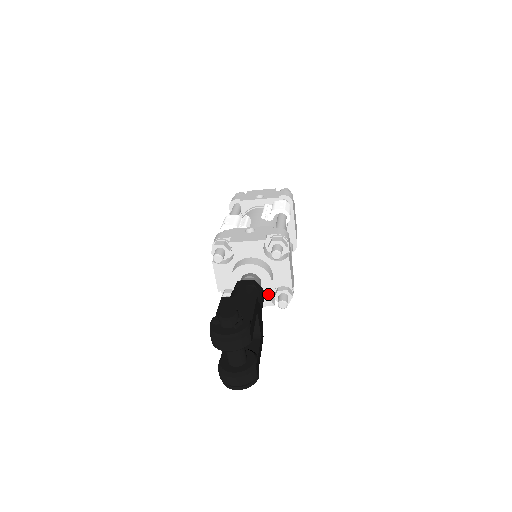
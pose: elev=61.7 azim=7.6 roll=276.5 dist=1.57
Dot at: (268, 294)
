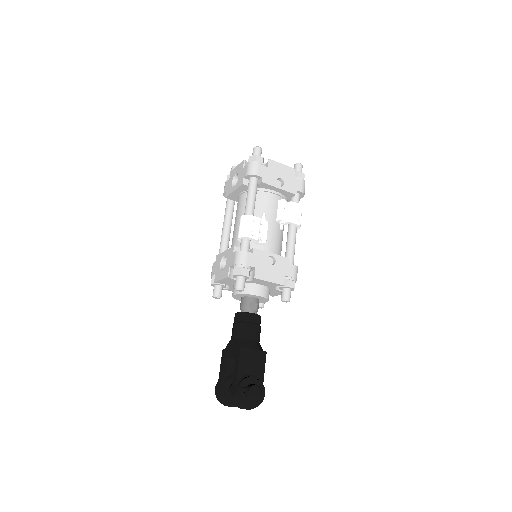
Dot at: occluded
